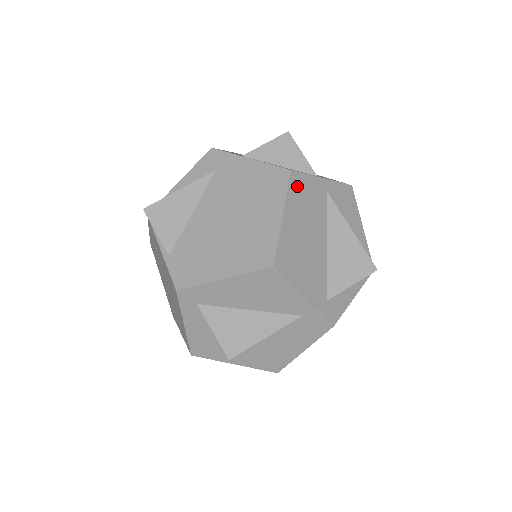
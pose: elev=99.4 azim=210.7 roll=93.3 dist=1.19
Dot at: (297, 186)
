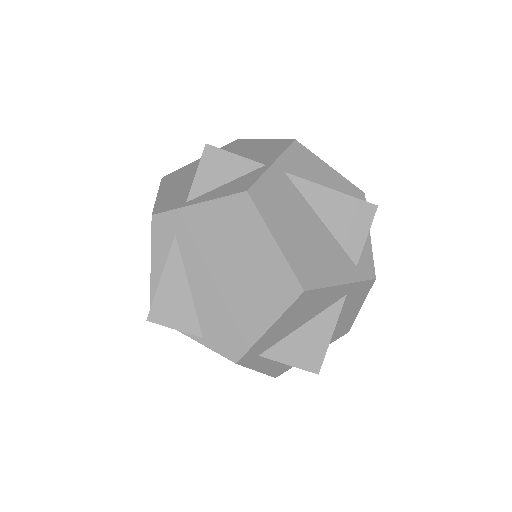
Dot at: (262, 199)
